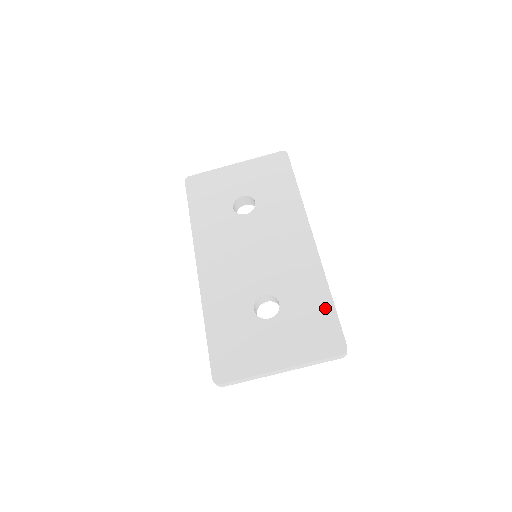
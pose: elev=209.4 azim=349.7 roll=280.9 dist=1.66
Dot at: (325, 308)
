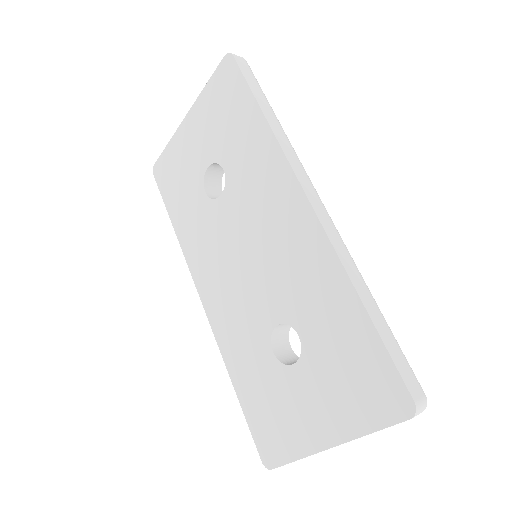
Dot at: (360, 333)
